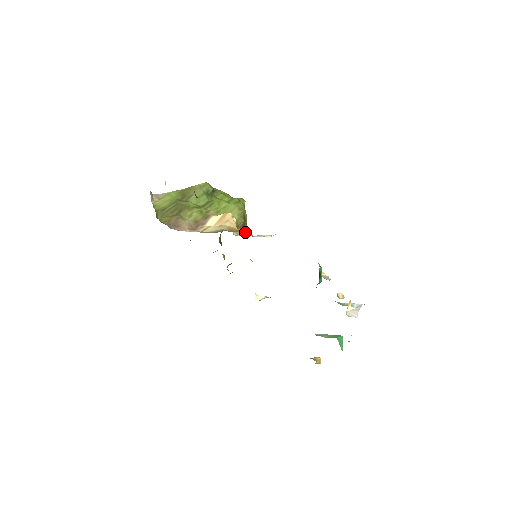
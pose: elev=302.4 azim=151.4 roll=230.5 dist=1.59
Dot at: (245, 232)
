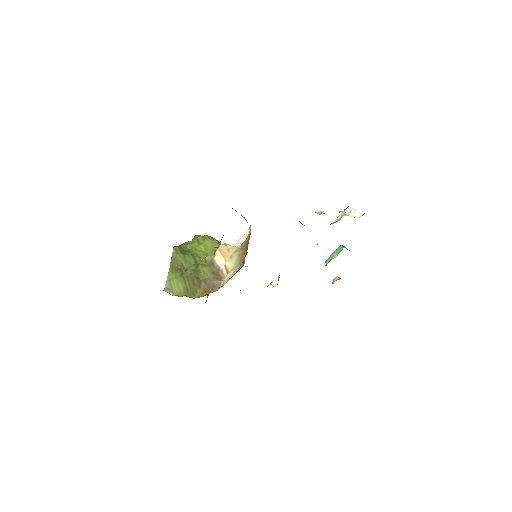
Dot at: occluded
